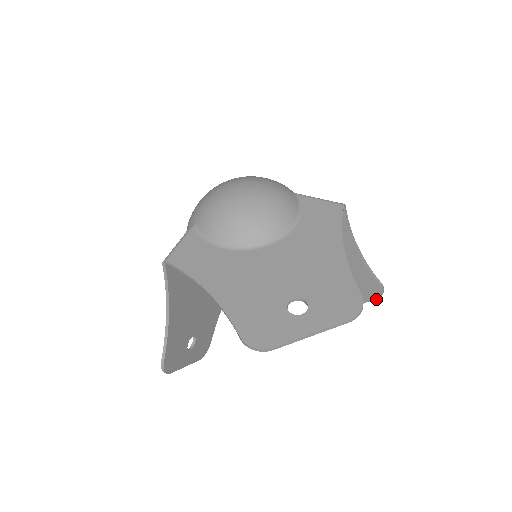
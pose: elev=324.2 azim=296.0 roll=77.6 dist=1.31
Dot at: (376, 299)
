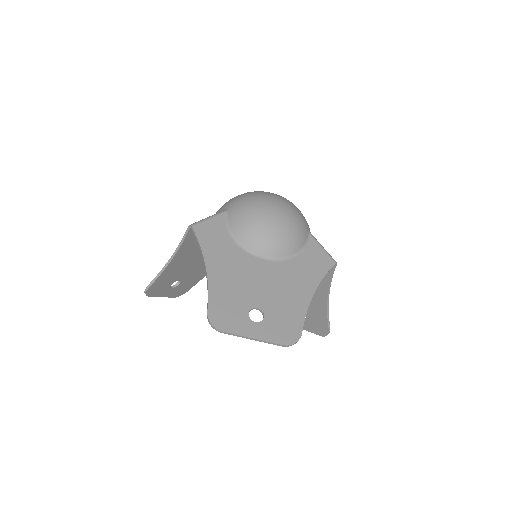
Dot at: (320, 335)
